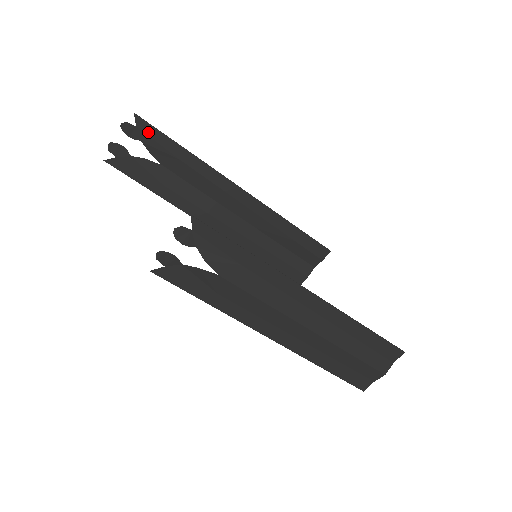
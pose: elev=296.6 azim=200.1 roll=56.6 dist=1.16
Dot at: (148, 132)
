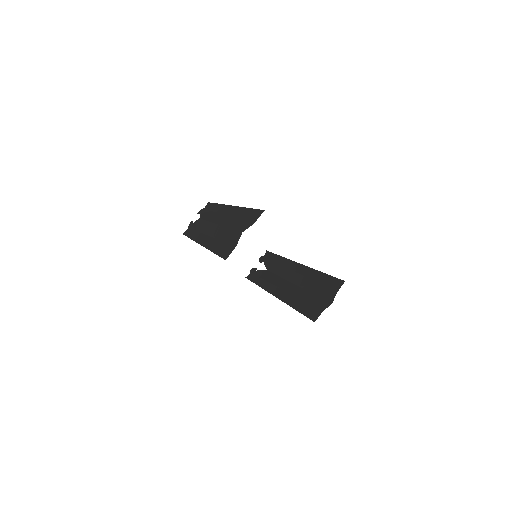
Dot at: (268, 256)
